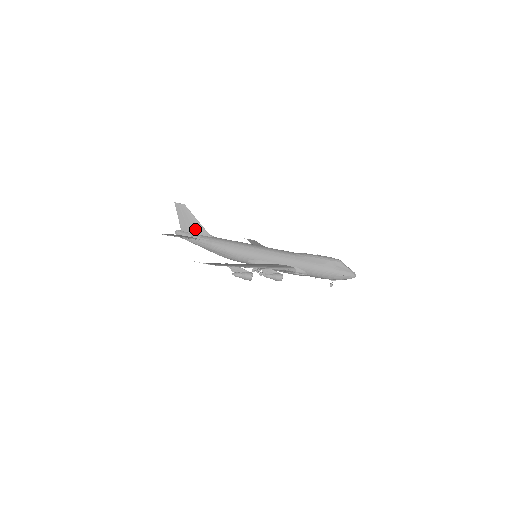
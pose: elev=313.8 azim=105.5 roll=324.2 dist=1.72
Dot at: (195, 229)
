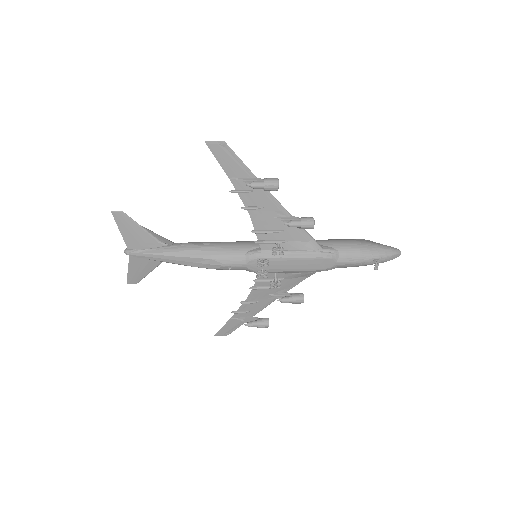
Dot at: occluded
